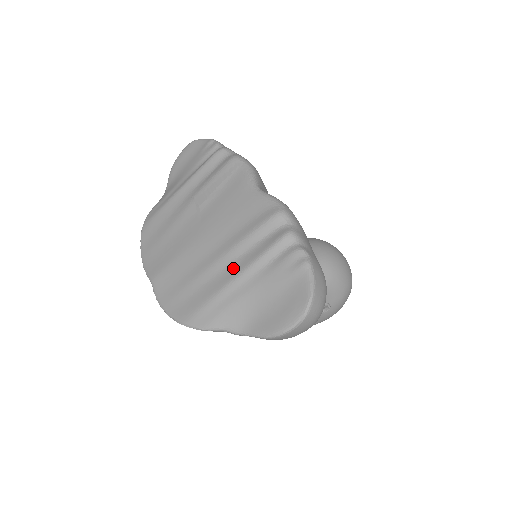
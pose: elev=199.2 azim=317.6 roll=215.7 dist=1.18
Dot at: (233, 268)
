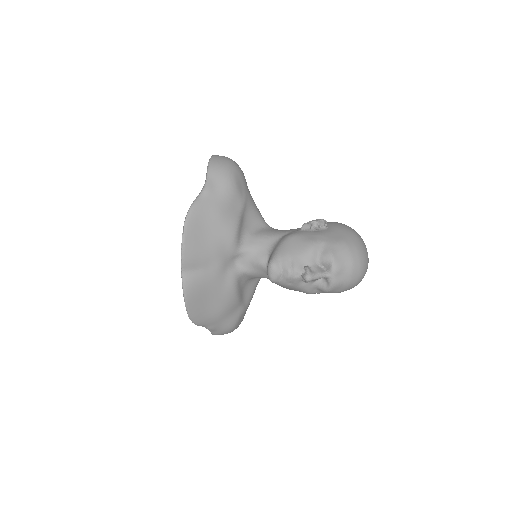
Dot at: occluded
